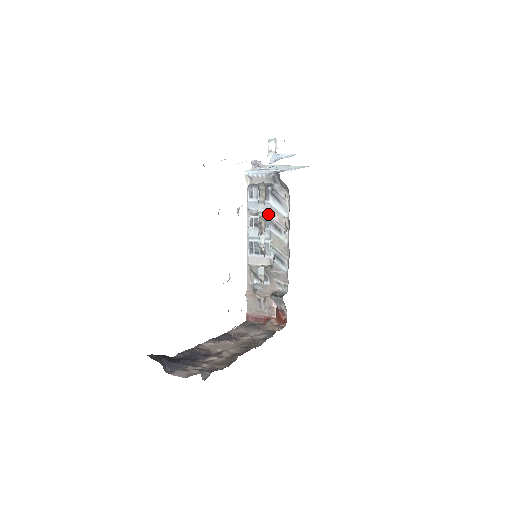
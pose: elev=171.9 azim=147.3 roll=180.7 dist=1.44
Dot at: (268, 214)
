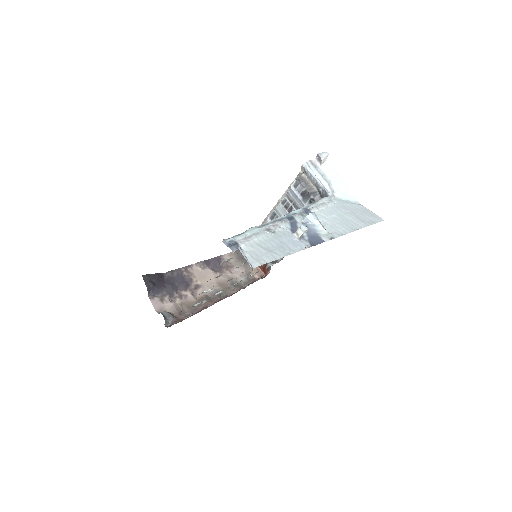
Dot at: occluded
